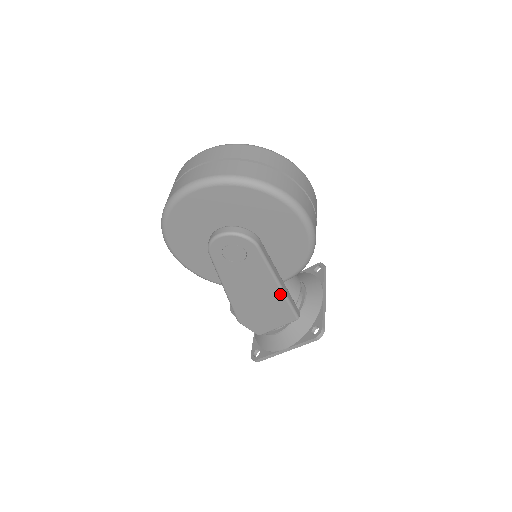
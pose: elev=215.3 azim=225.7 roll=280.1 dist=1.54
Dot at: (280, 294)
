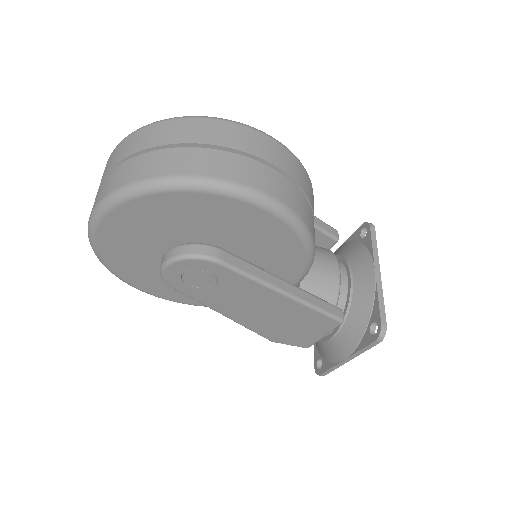
Dot at: (296, 304)
